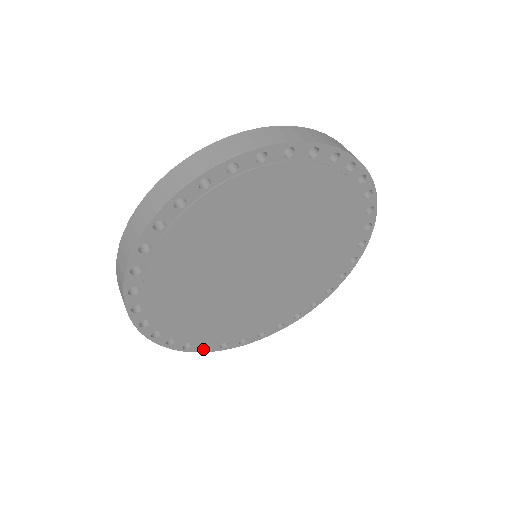
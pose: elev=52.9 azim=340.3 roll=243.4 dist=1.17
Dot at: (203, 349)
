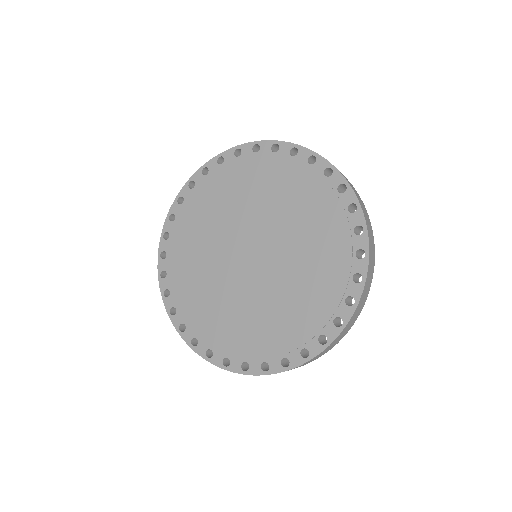
Dot at: (266, 371)
